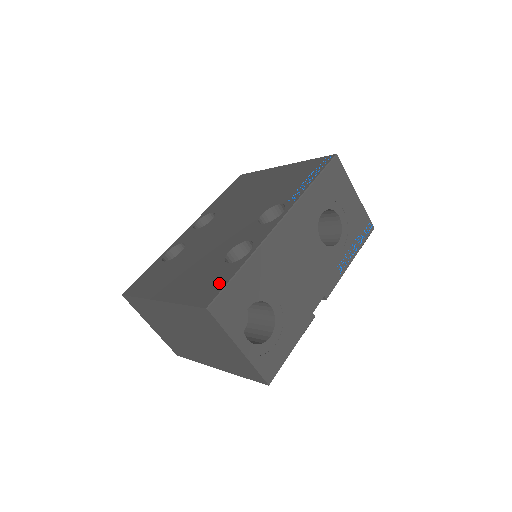
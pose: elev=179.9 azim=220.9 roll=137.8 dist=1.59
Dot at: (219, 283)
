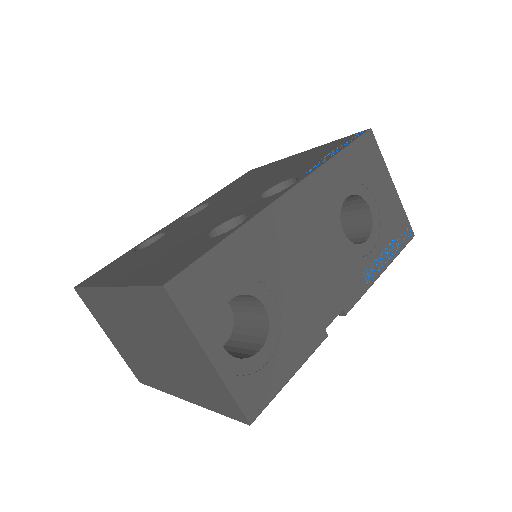
Dot at: (190, 258)
